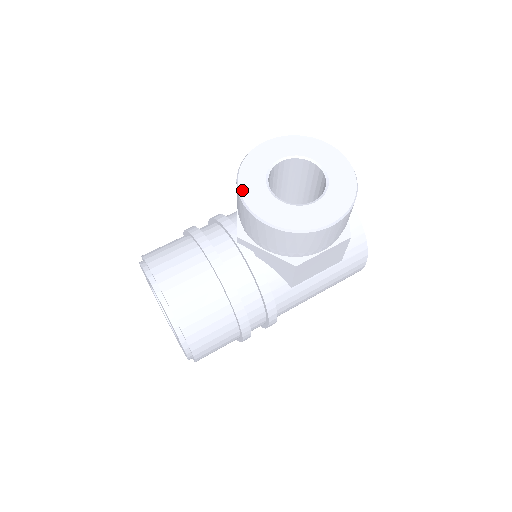
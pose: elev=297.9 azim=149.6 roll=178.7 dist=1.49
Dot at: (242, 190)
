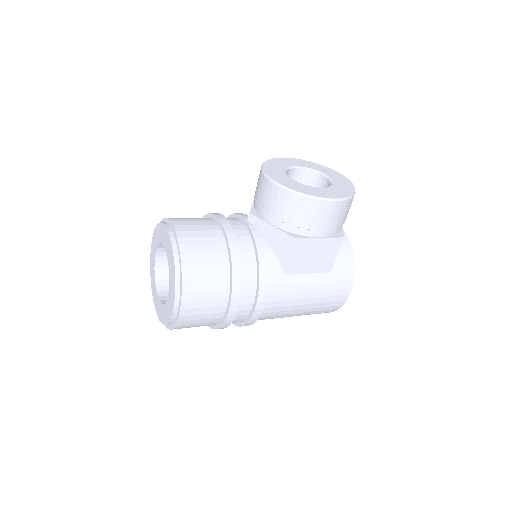
Dot at: (265, 169)
